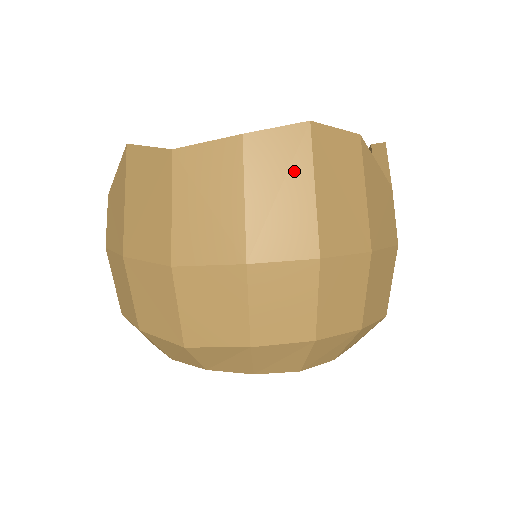
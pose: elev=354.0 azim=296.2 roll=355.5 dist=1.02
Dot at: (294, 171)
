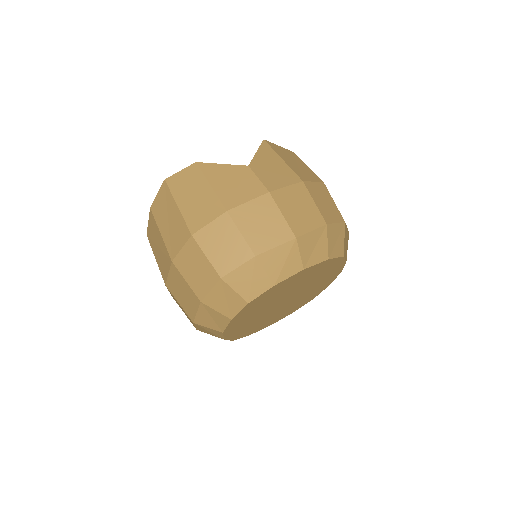
Dot at: (169, 206)
